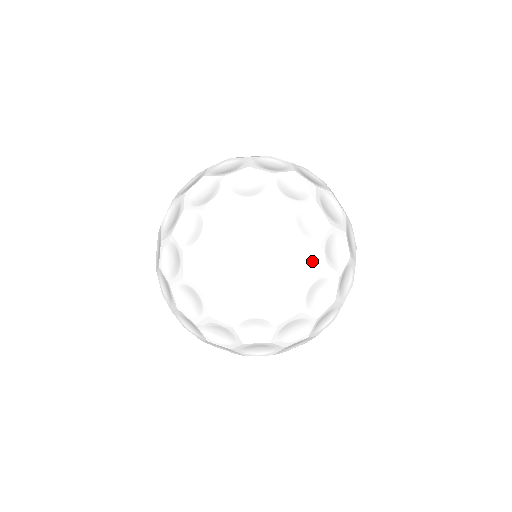
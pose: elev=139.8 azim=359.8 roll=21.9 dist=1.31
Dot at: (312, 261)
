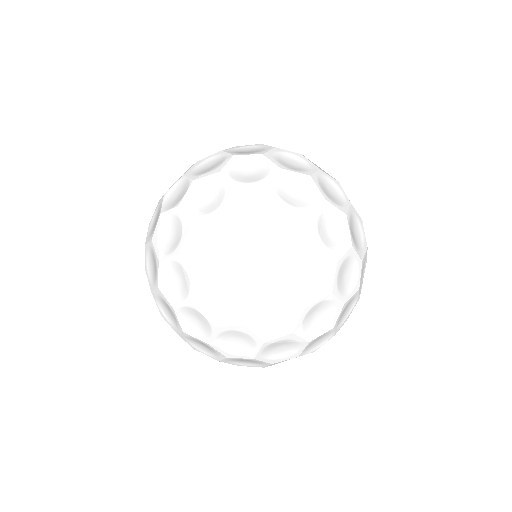
Dot at: (322, 266)
